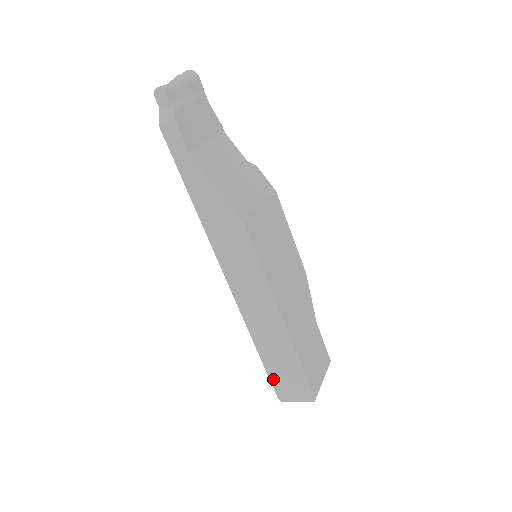
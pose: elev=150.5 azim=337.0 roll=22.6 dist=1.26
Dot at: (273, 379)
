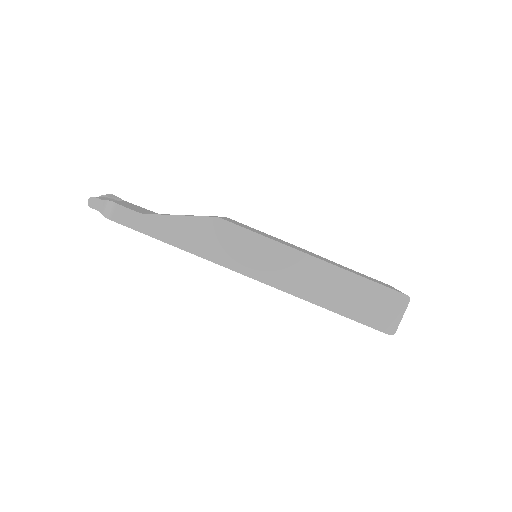
Dot at: (366, 321)
